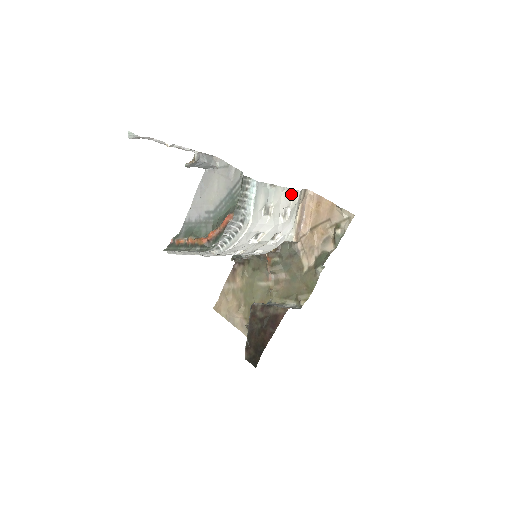
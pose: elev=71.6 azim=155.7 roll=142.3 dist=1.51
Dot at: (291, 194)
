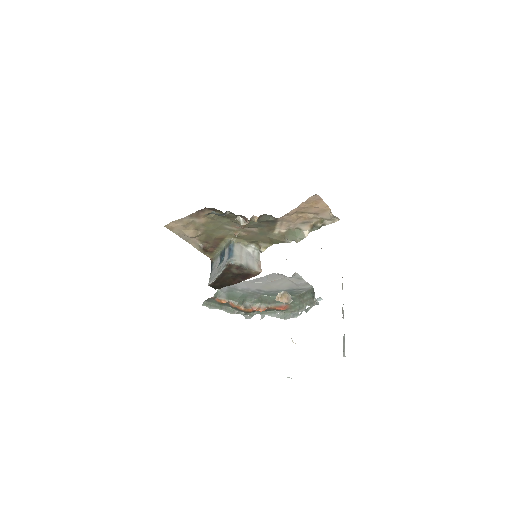
Dot at: occluded
